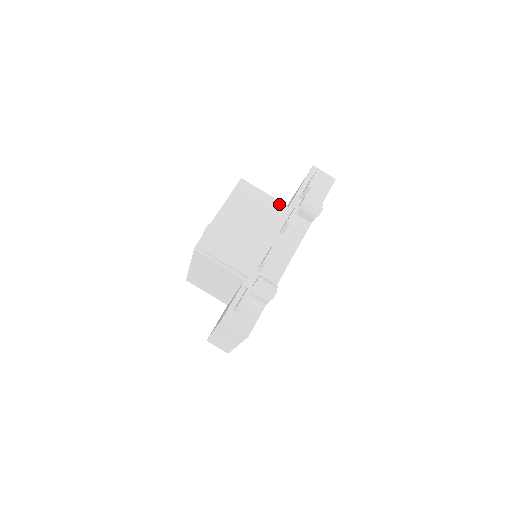
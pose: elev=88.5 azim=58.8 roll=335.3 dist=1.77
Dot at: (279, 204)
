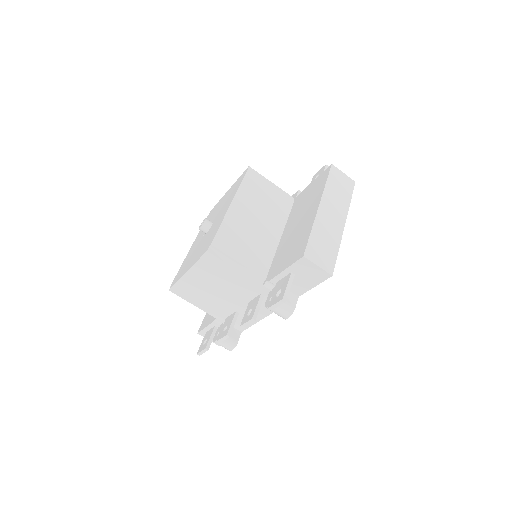
Dot at: (251, 282)
